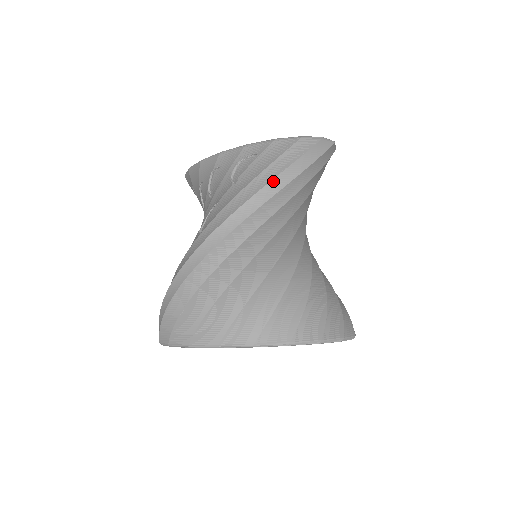
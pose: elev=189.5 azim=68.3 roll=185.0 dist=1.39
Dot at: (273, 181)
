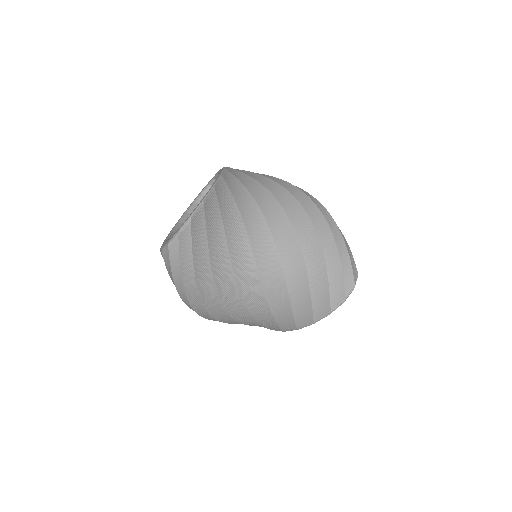
Dot at: (178, 292)
